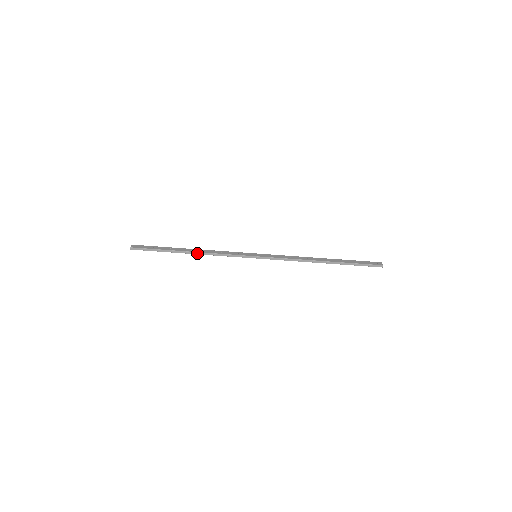
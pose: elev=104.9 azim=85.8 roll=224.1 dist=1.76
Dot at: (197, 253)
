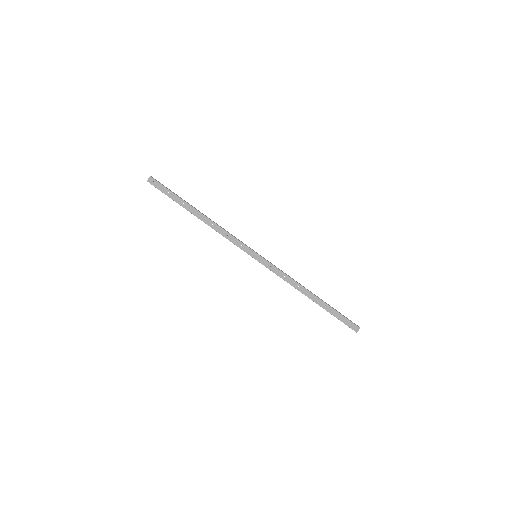
Dot at: (205, 223)
